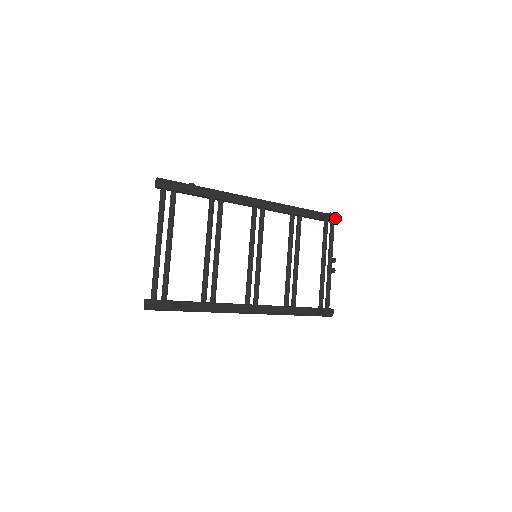
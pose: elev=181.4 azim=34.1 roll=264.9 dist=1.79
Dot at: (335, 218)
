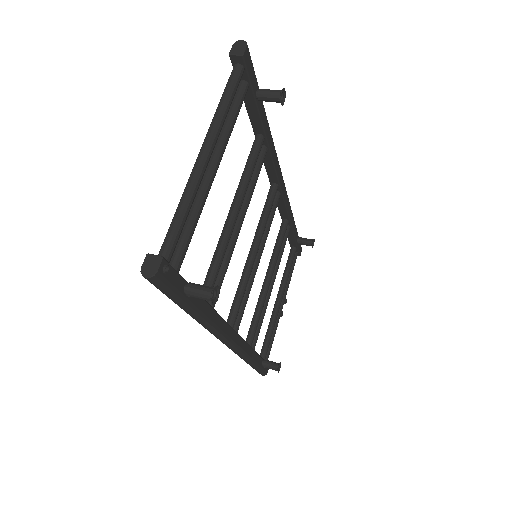
Dot at: (301, 248)
